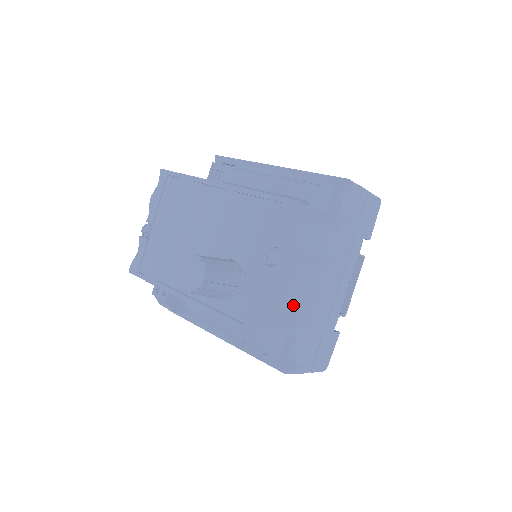
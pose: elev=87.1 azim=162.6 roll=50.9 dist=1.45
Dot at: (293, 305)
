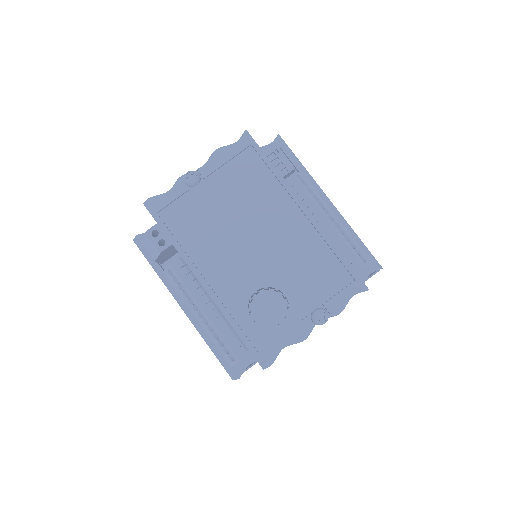
Dot at: occluded
